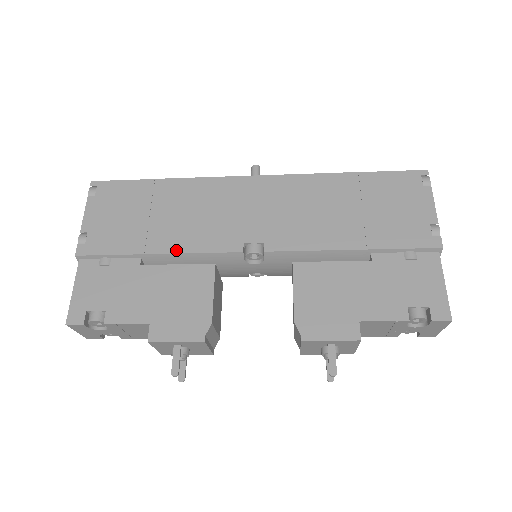
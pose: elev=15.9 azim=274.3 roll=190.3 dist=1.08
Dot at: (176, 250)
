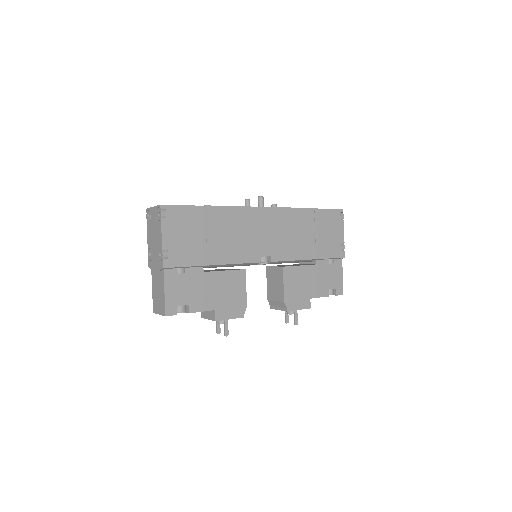
Dot at: (226, 262)
